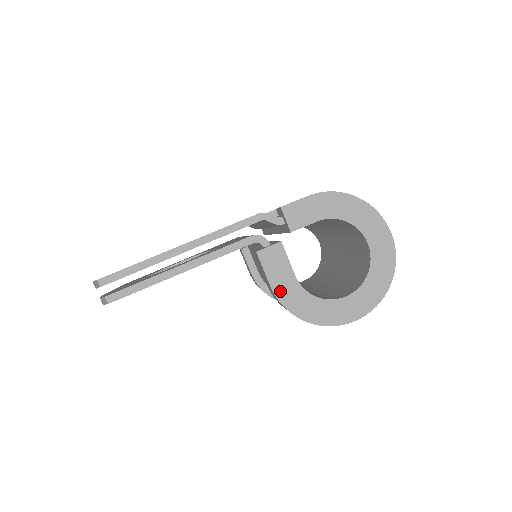
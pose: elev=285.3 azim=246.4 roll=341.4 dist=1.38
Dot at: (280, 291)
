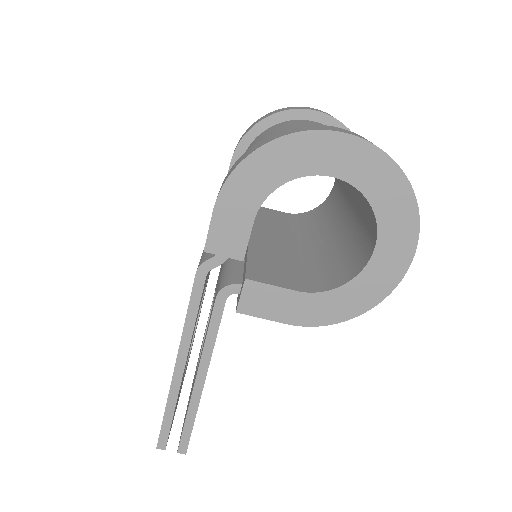
Dot at: (300, 318)
